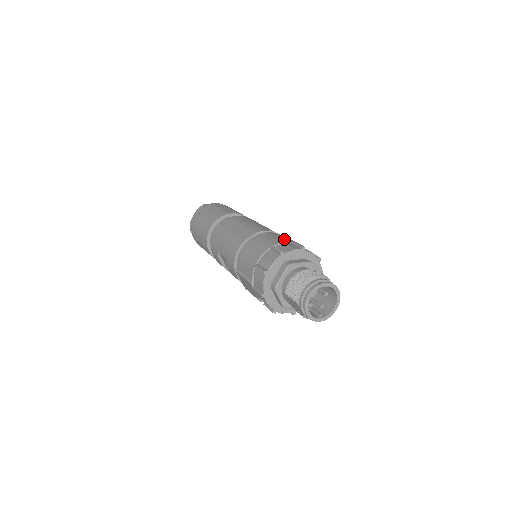
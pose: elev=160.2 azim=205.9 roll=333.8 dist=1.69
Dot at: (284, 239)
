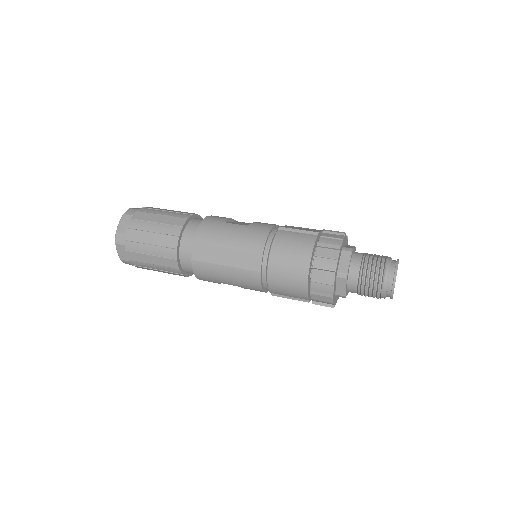
Dot at: (303, 246)
